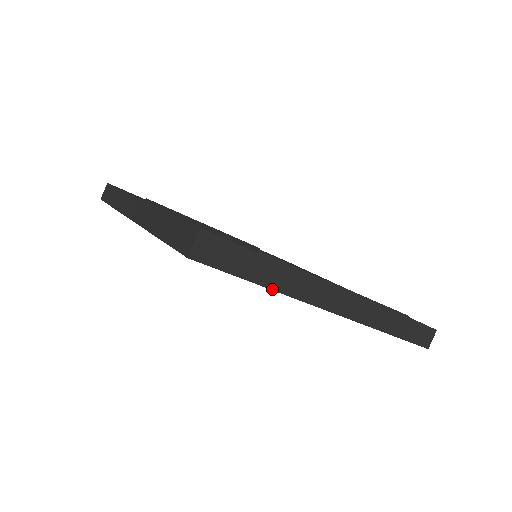
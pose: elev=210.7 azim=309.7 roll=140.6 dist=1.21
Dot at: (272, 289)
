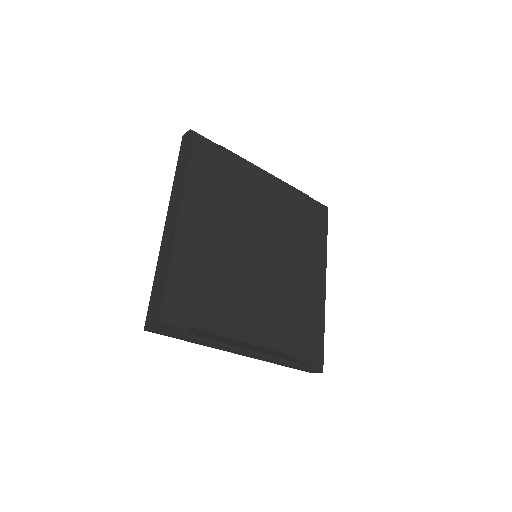
Dot at: occluded
